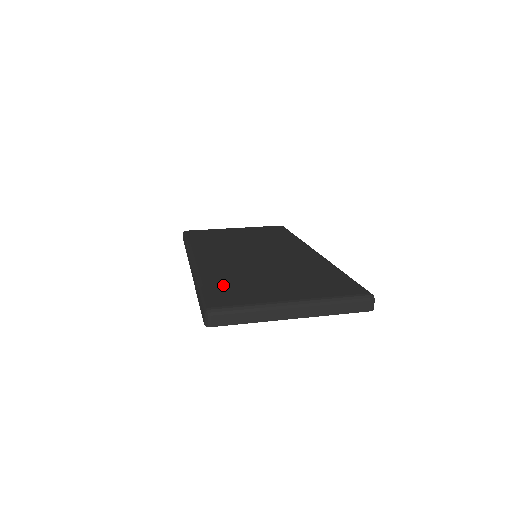
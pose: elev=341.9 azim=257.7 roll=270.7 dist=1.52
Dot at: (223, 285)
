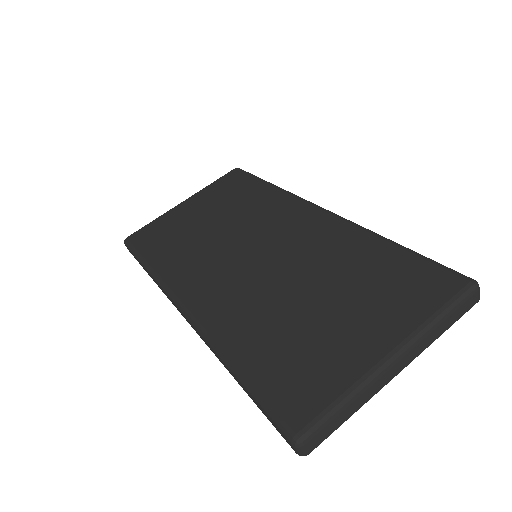
Dot at: (270, 359)
